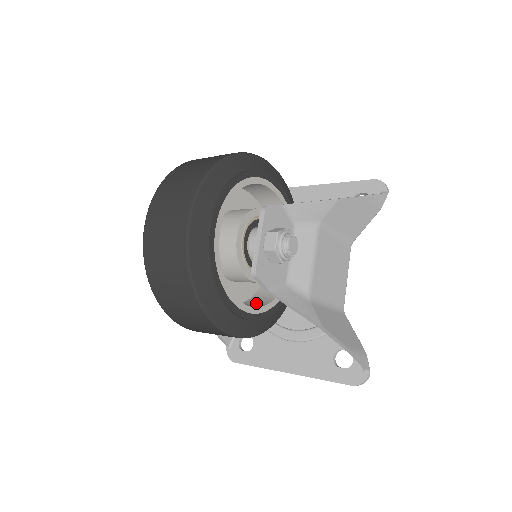
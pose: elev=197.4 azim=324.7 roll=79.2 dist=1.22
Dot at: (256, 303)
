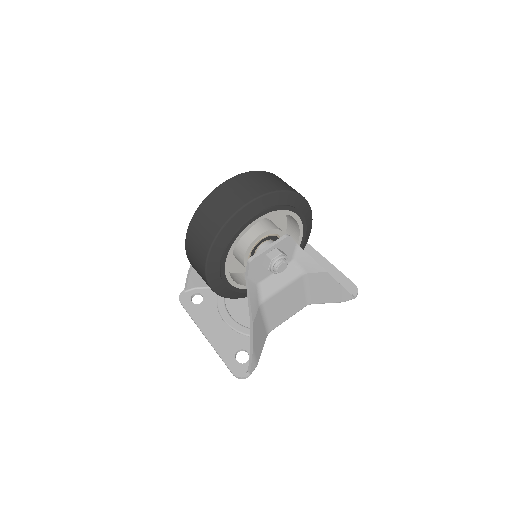
Dot at: (233, 277)
